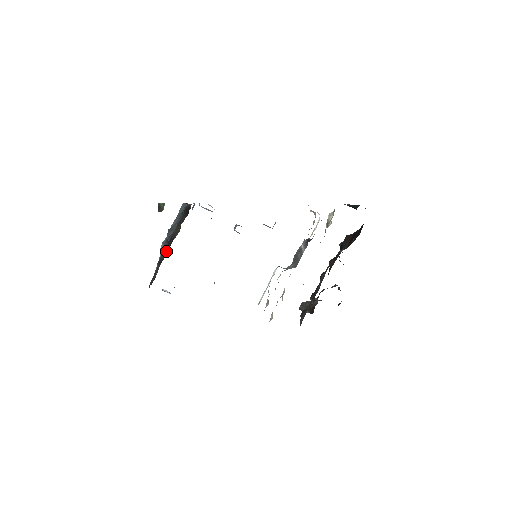
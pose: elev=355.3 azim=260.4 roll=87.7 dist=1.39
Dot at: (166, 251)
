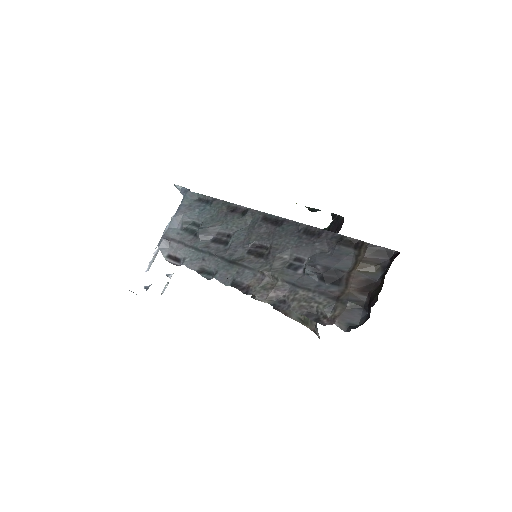
Dot at: (356, 291)
